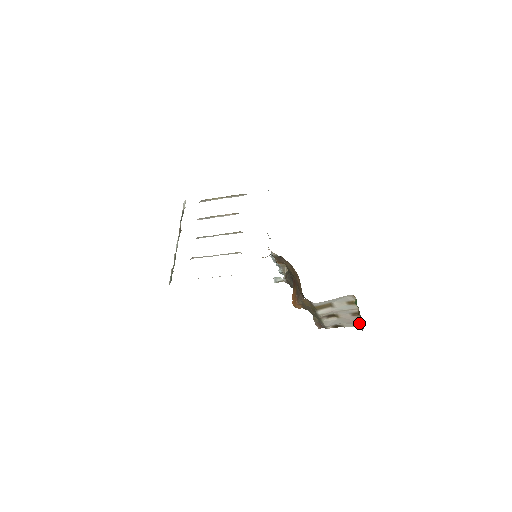
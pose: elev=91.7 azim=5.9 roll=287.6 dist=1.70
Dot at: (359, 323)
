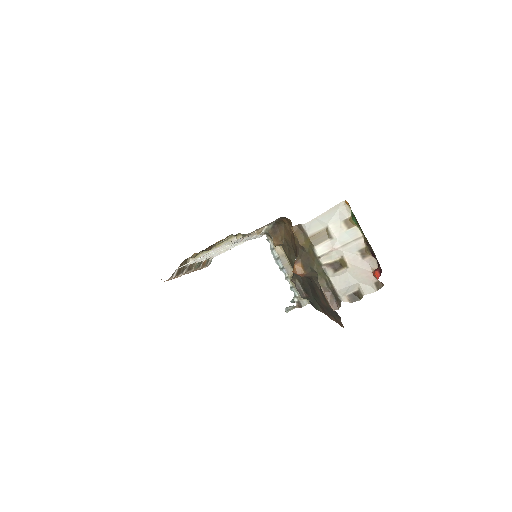
Dot at: (375, 270)
